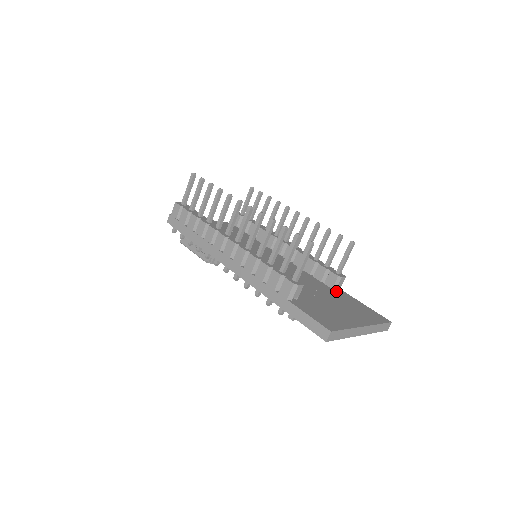
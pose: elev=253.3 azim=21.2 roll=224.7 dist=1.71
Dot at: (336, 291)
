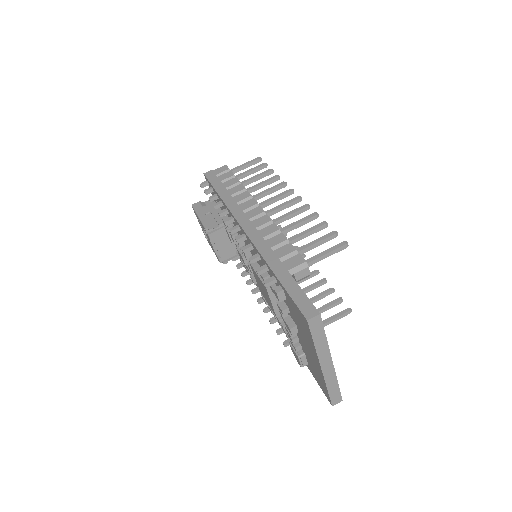
Dot at: occluded
